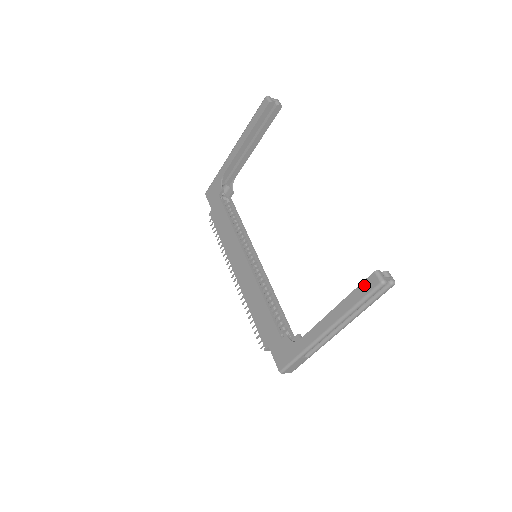
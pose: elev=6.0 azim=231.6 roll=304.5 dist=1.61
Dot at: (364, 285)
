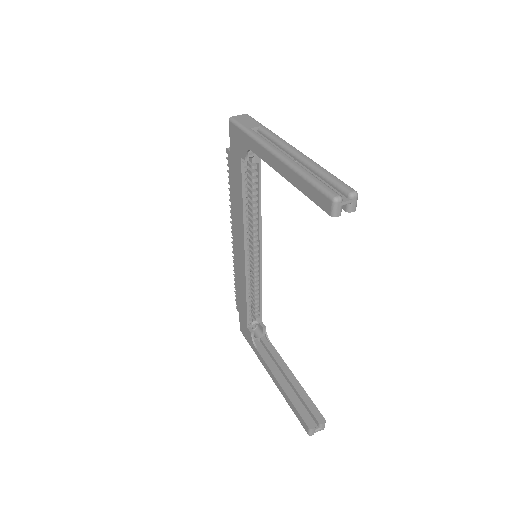
Dot at: (300, 418)
